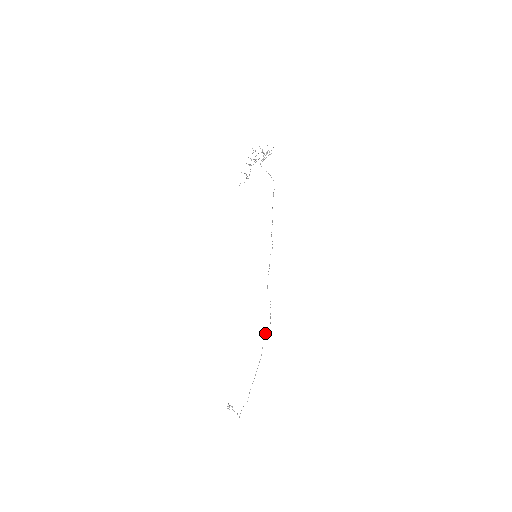
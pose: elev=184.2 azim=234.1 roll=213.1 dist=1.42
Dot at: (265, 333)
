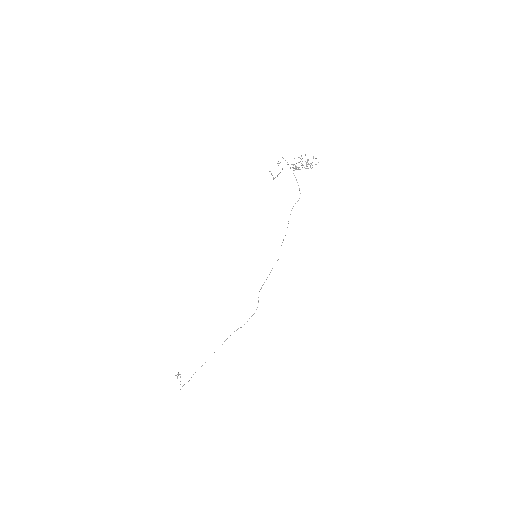
Dot at: (234, 331)
